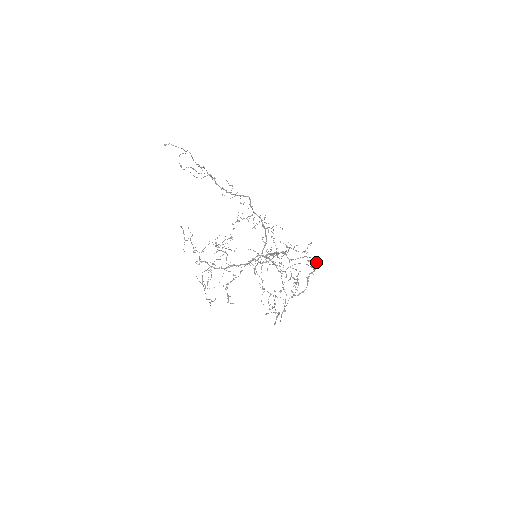
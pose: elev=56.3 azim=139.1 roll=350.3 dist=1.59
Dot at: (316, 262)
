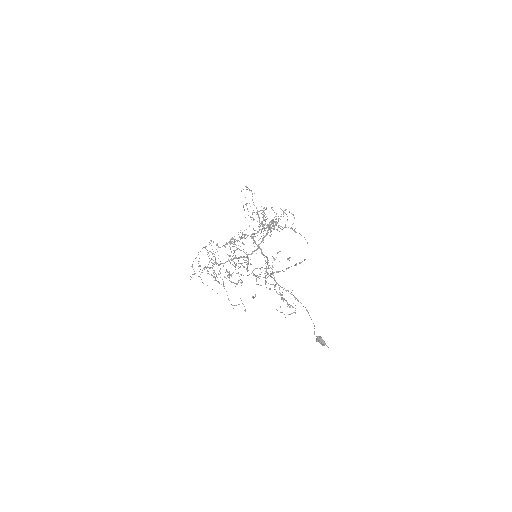
Dot at: occluded
